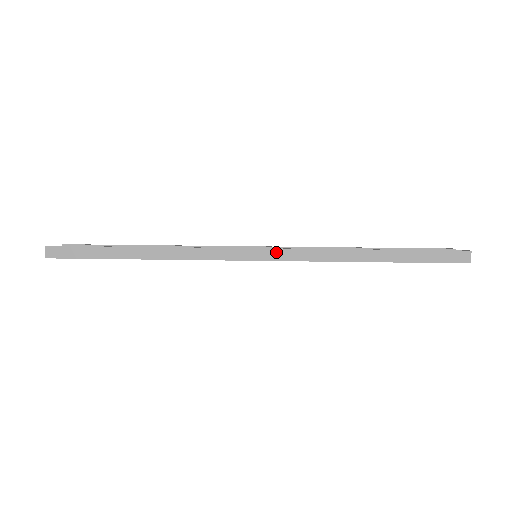
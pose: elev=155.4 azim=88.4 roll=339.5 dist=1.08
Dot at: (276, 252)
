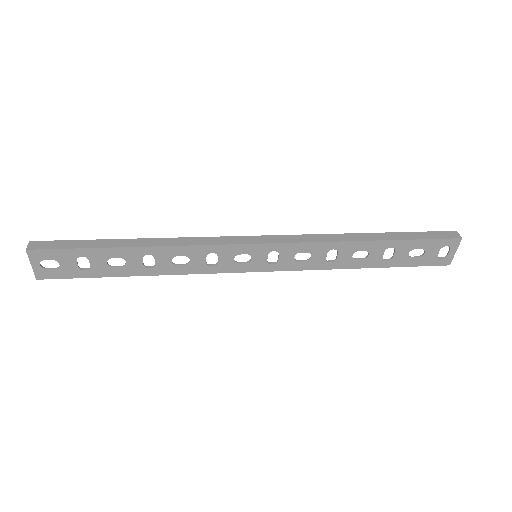
Dot at: (277, 237)
